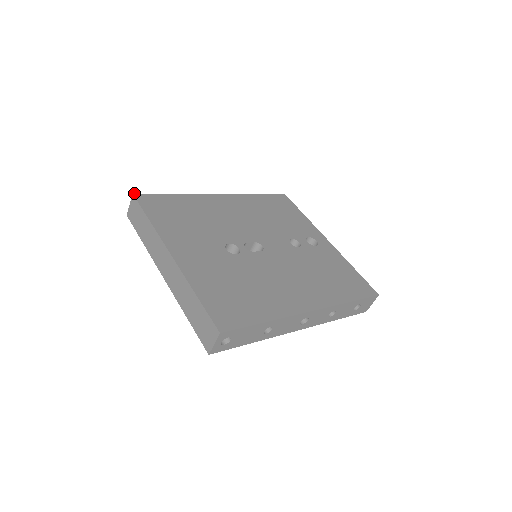
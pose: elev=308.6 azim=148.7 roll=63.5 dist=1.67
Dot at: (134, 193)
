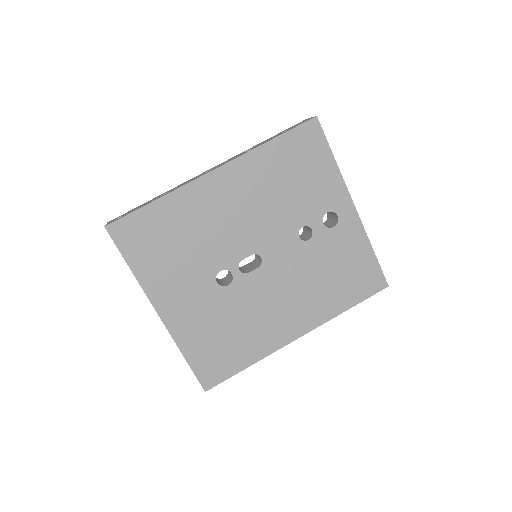
Dot at: (106, 225)
